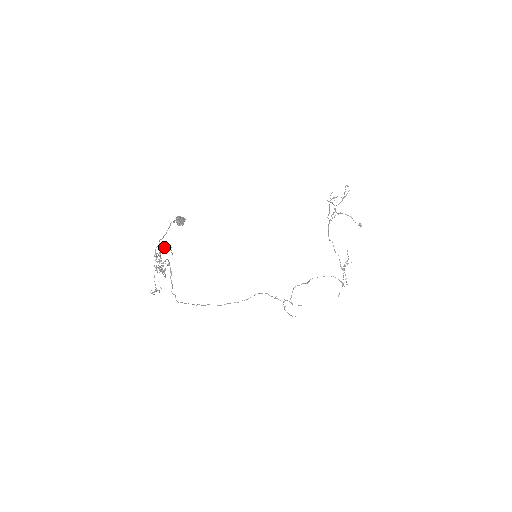
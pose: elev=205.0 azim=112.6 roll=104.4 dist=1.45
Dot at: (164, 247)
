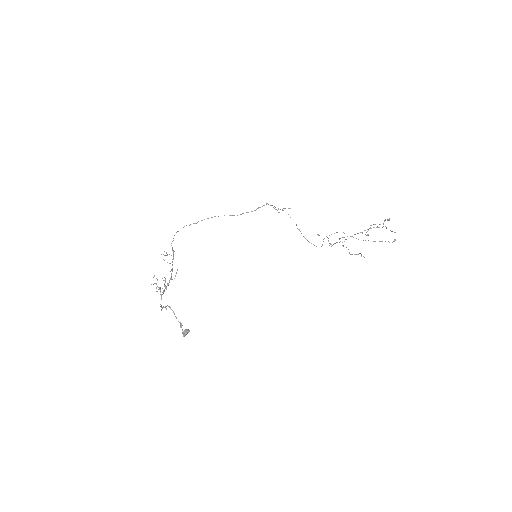
Dot at: occluded
